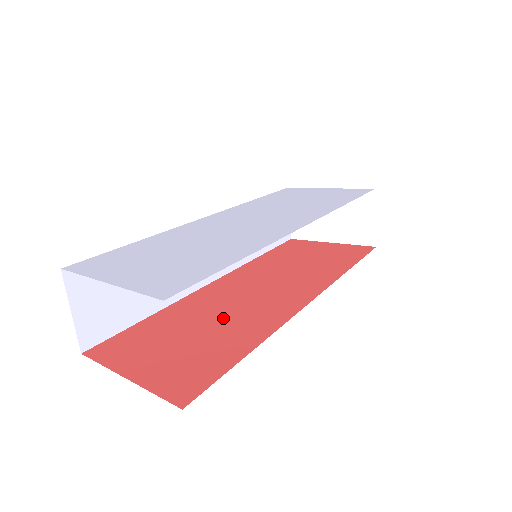
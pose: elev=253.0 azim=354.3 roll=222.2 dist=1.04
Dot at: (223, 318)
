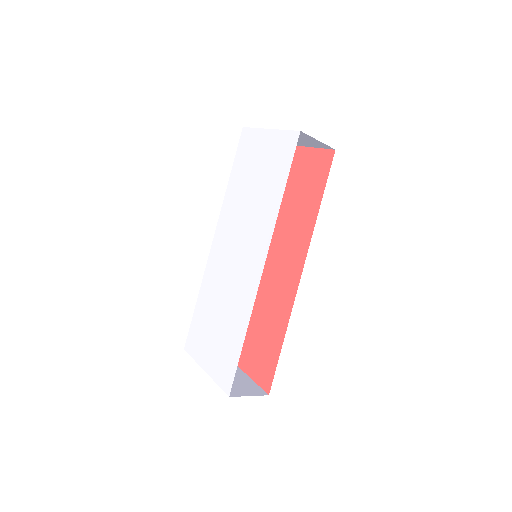
Dot at: (264, 305)
